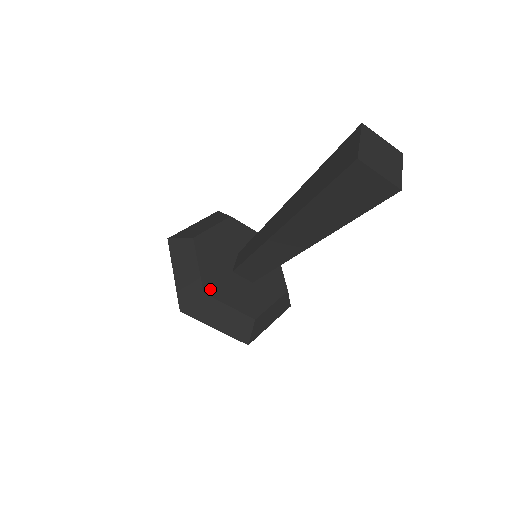
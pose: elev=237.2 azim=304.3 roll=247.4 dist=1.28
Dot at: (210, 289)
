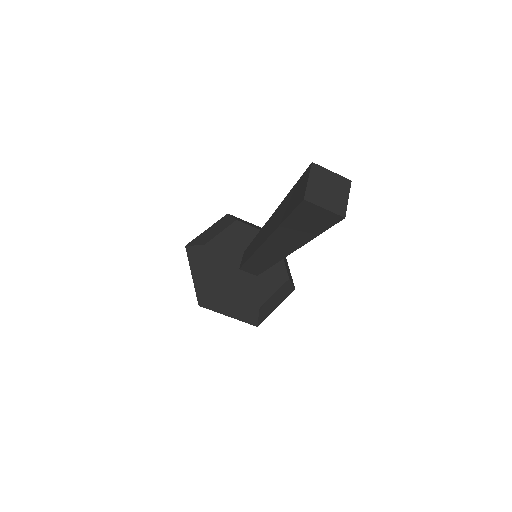
Dot at: (220, 287)
